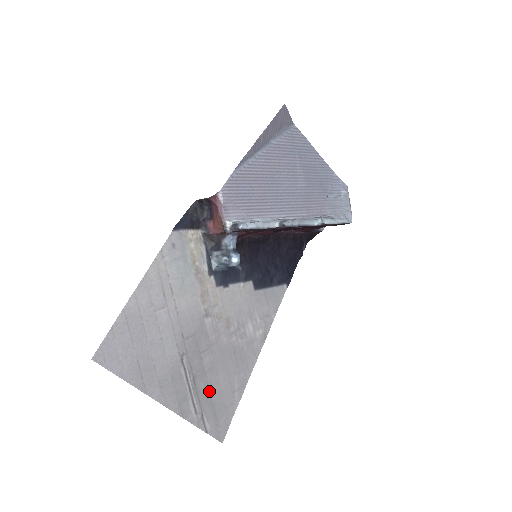
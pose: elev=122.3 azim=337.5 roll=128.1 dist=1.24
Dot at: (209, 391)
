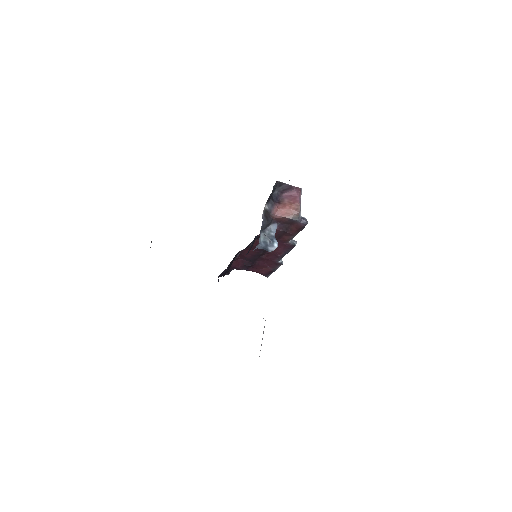
Dot at: occluded
